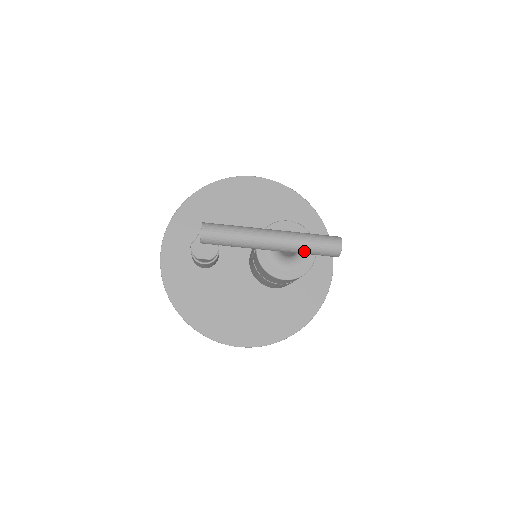
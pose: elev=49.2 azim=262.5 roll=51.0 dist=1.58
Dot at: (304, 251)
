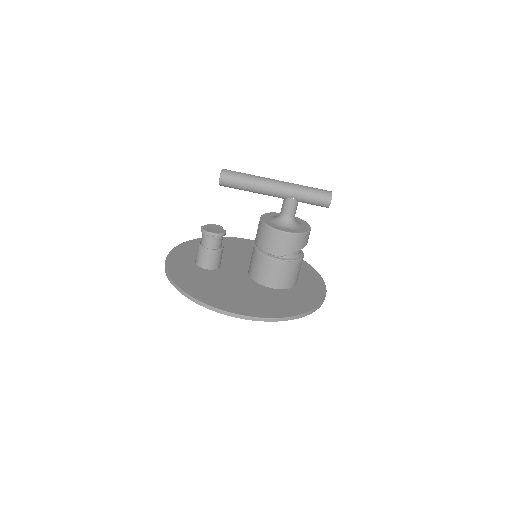
Dot at: (303, 192)
